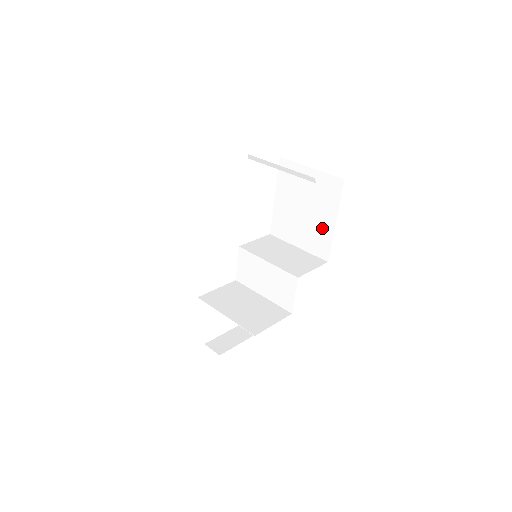
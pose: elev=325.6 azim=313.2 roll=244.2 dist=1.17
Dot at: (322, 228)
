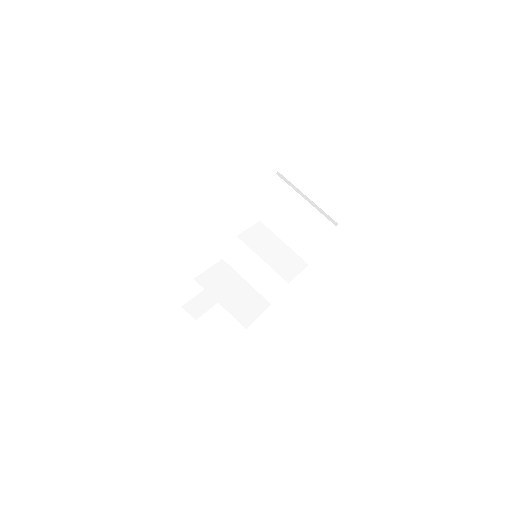
Dot at: (314, 239)
